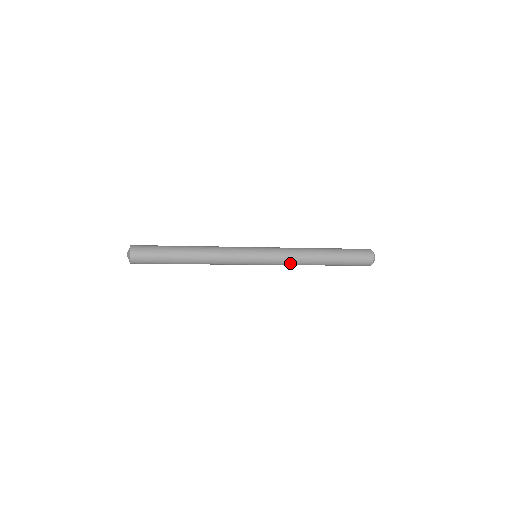
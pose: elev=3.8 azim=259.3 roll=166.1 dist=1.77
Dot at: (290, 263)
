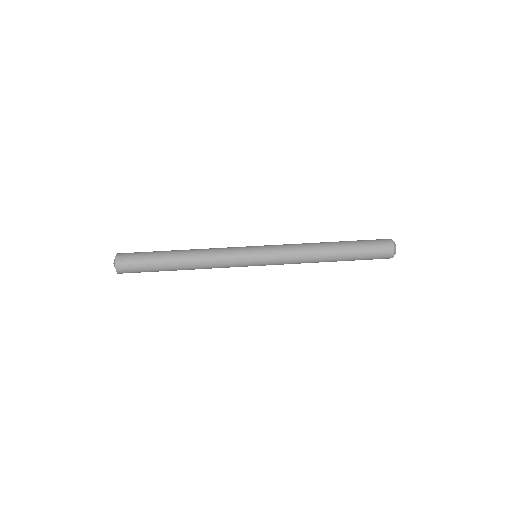
Dot at: occluded
